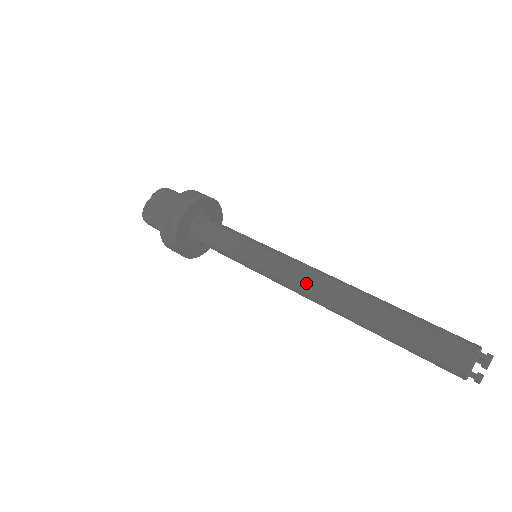
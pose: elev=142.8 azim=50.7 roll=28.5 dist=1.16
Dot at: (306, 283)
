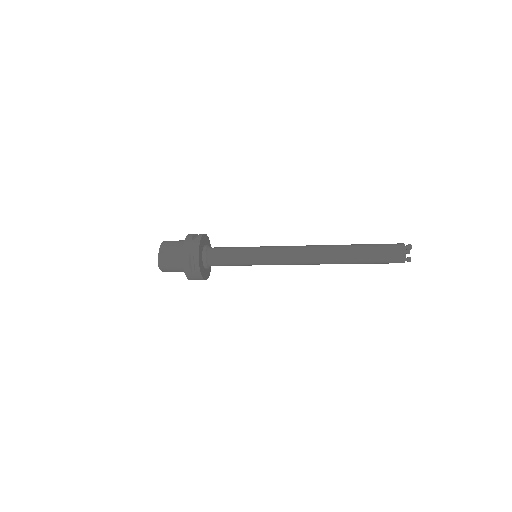
Dot at: (300, 254)
